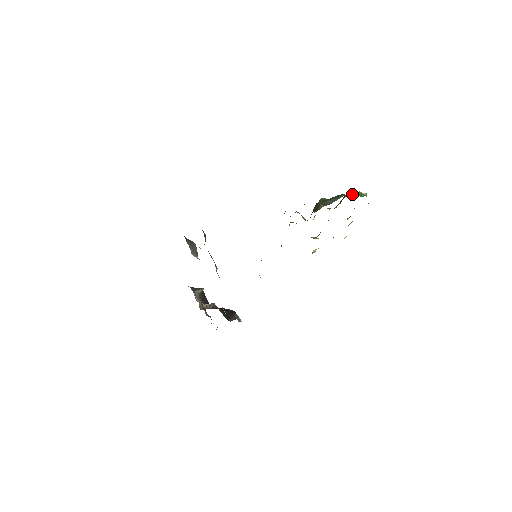
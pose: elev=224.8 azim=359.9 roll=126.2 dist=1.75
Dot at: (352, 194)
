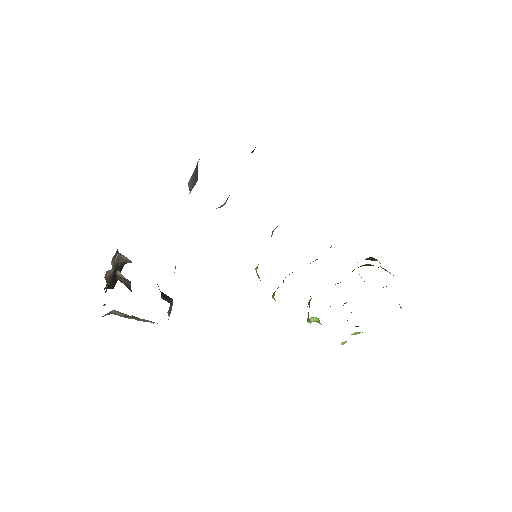
Dot at: occluded
